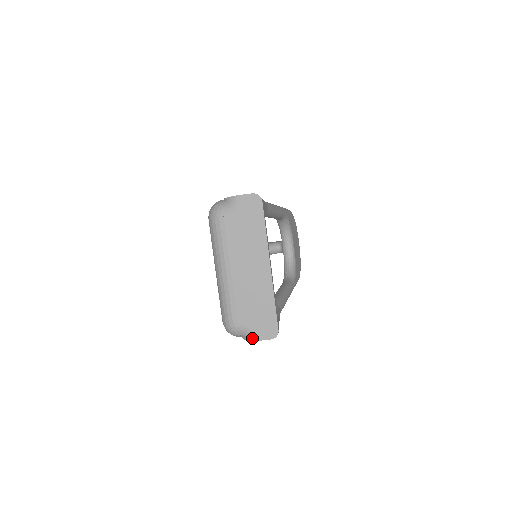
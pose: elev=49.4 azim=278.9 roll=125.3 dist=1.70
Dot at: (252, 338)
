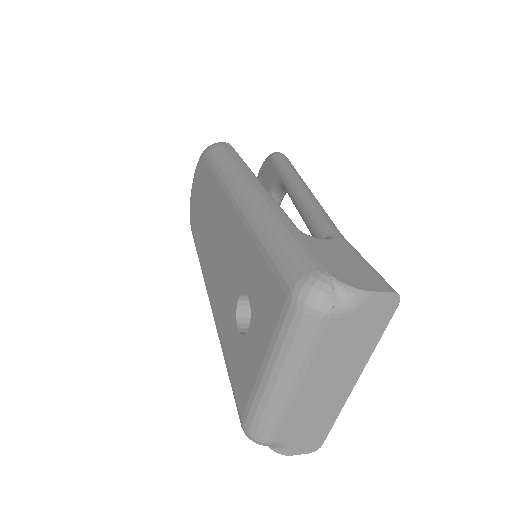
Dot at: (284, 453)
